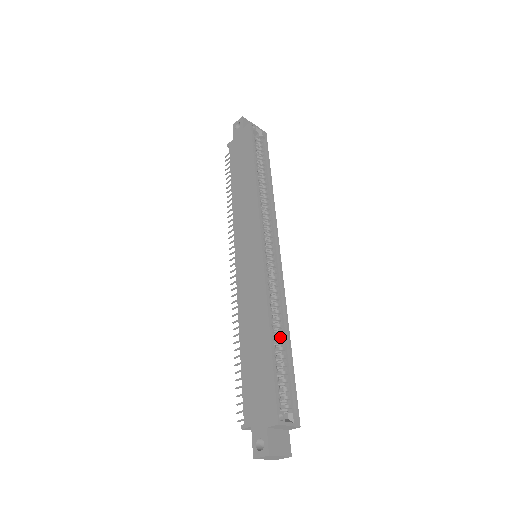
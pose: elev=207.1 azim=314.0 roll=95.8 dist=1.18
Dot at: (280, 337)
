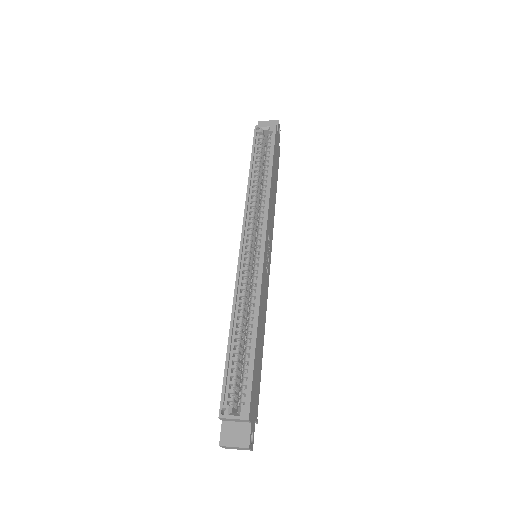
Dot at: (249, 333)
